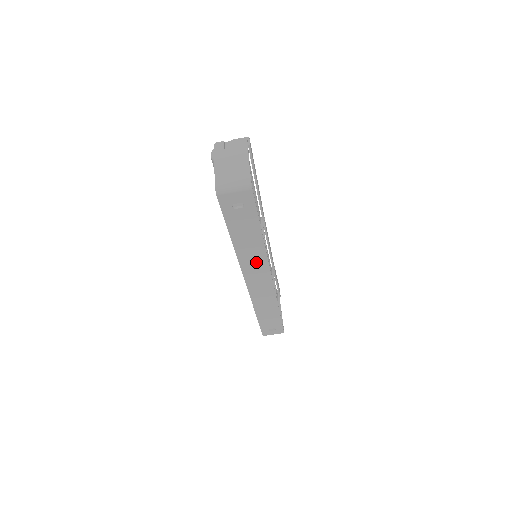
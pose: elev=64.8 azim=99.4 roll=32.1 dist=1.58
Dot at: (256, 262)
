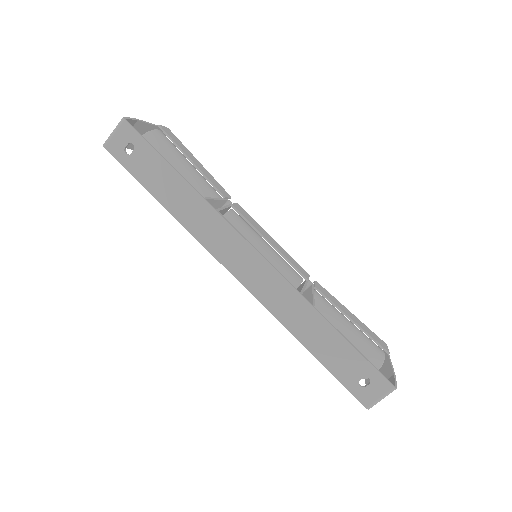
Dot at: (212, 227)
